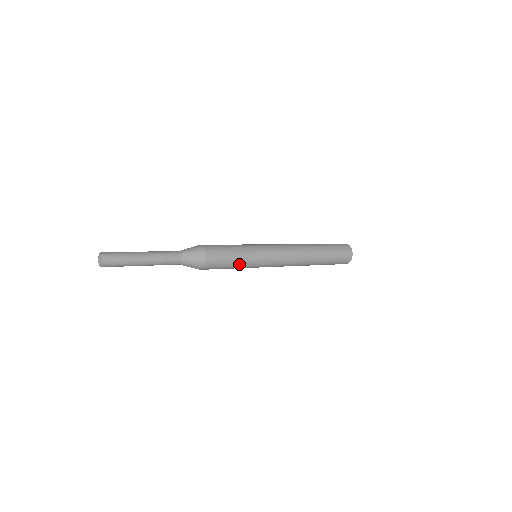
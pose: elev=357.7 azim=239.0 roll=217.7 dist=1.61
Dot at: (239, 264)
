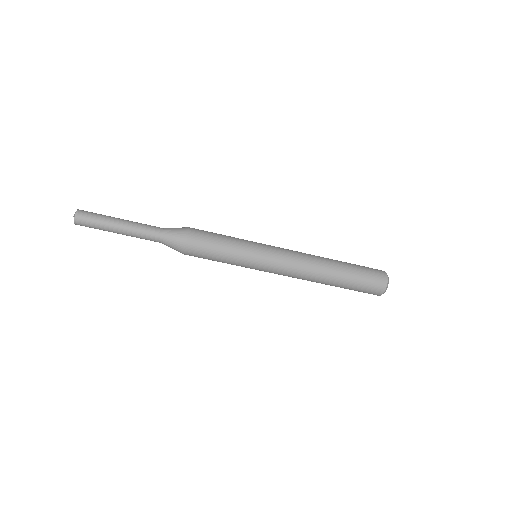
Dot at: (231, 247)
